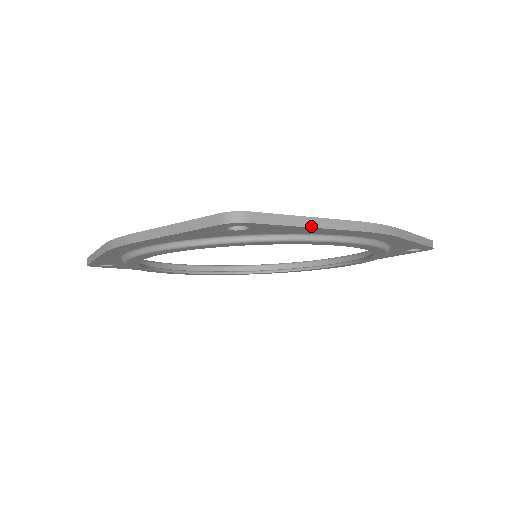
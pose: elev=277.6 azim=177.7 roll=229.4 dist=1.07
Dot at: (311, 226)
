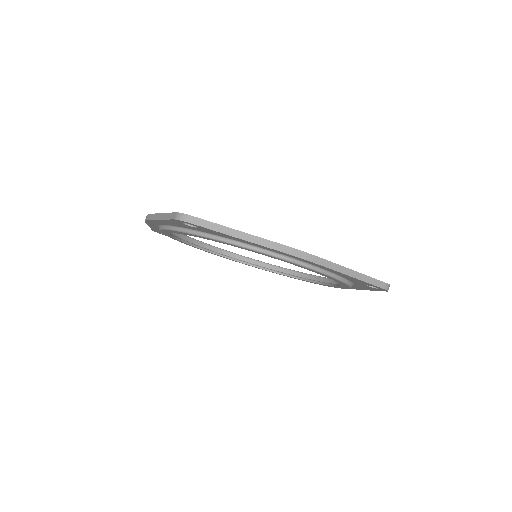
Dot at: (236, 237)
